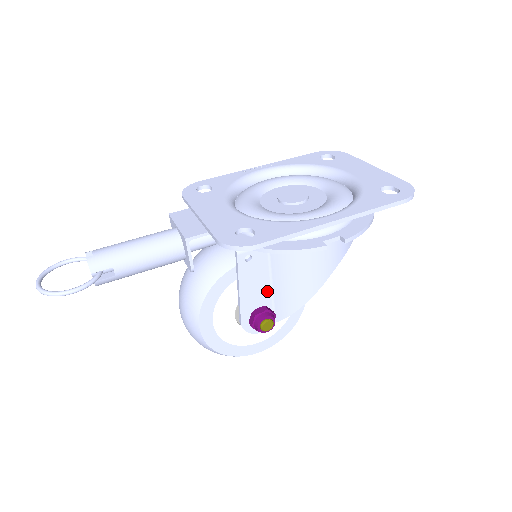
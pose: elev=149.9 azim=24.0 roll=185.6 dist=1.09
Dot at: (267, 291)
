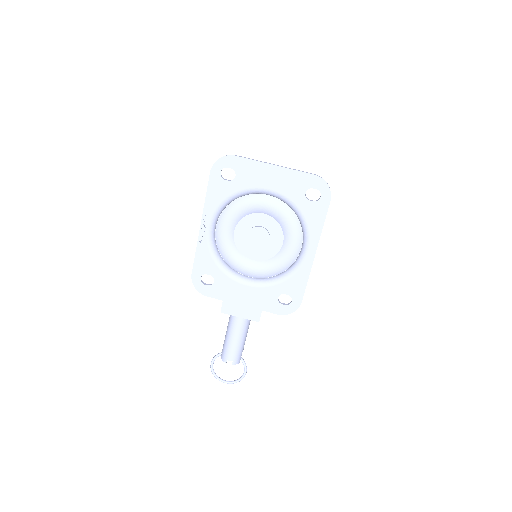
Dot at: occluded
